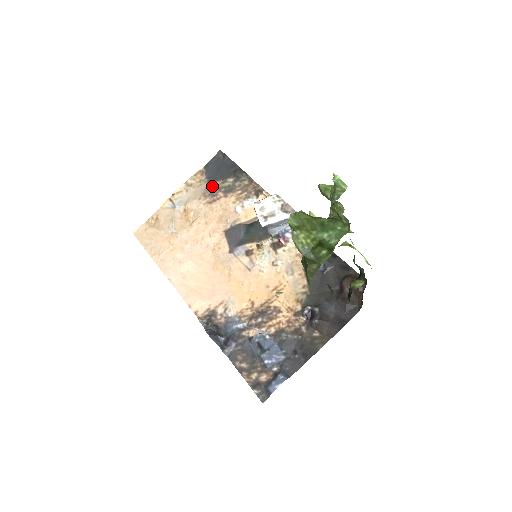
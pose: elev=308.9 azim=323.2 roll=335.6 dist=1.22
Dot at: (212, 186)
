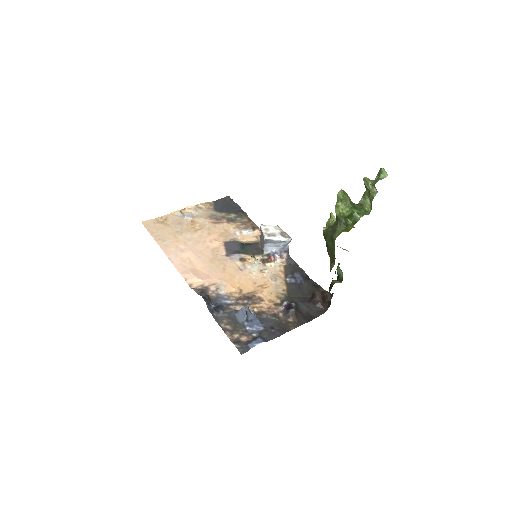
Dot at: (218, 214)
